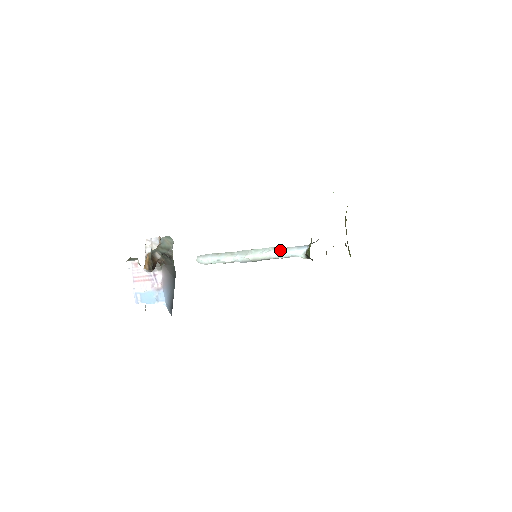
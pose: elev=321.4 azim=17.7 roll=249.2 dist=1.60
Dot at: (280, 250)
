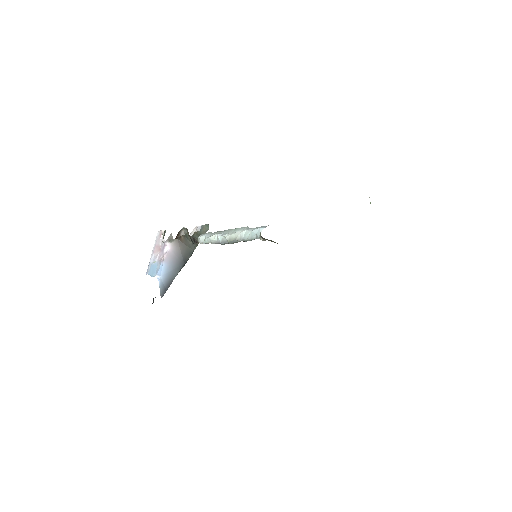
Dot at: (250, 229)
